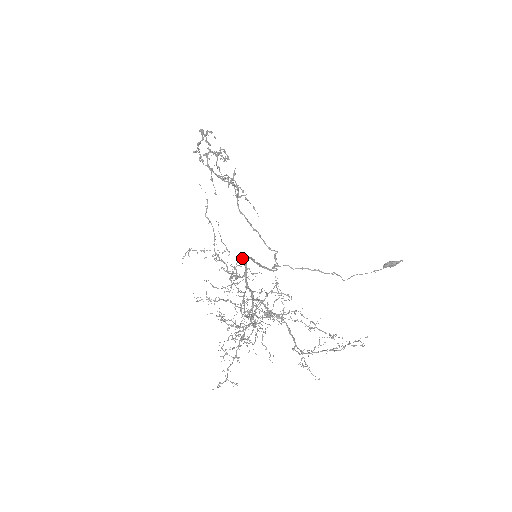
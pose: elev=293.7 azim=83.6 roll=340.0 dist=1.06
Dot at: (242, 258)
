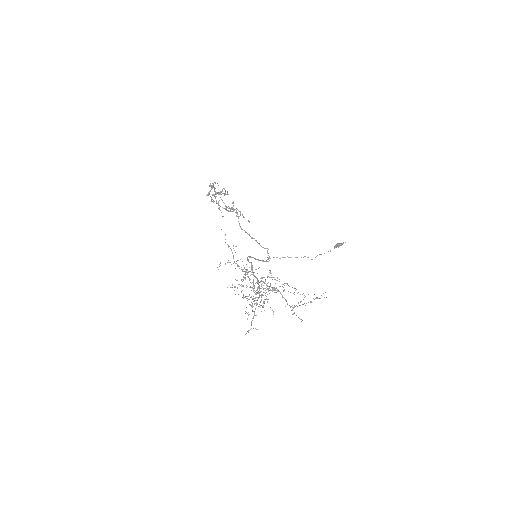
Dot at: (248, 259)
